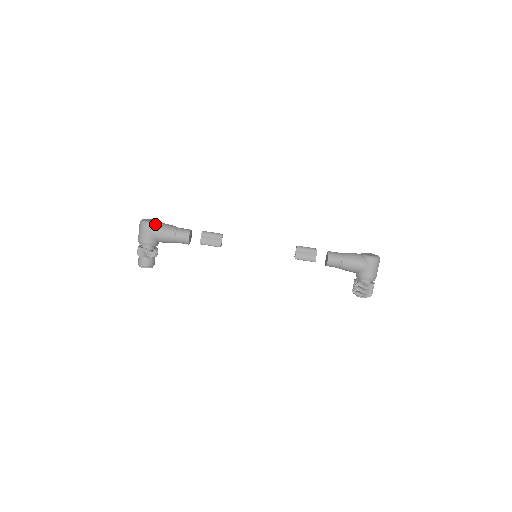
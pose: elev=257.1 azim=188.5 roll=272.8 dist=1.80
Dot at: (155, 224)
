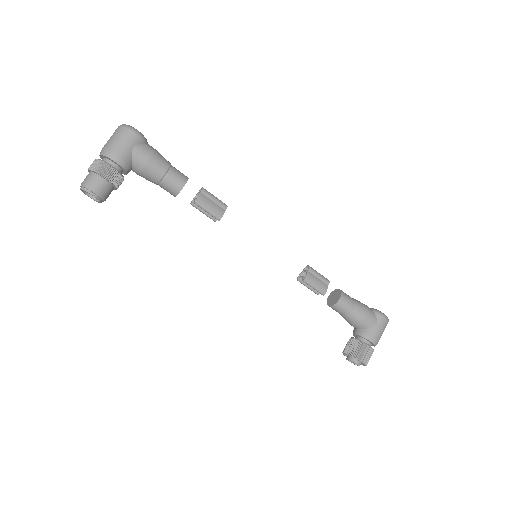
Dot at: (145, 140)
